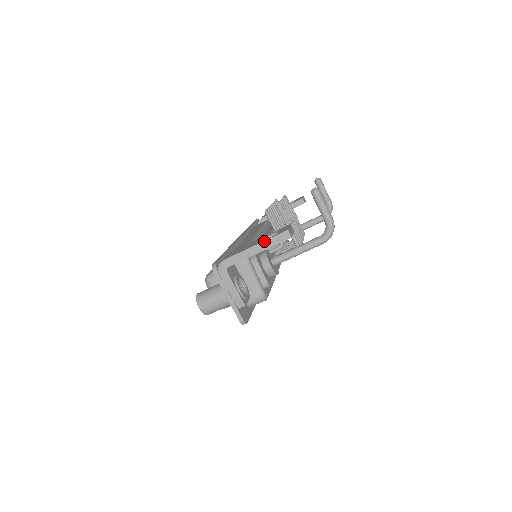
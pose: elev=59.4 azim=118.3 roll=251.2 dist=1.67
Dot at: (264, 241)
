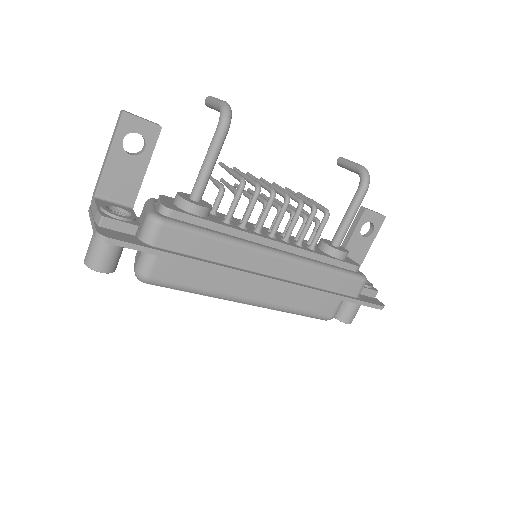
Dot at: (111, 140)
